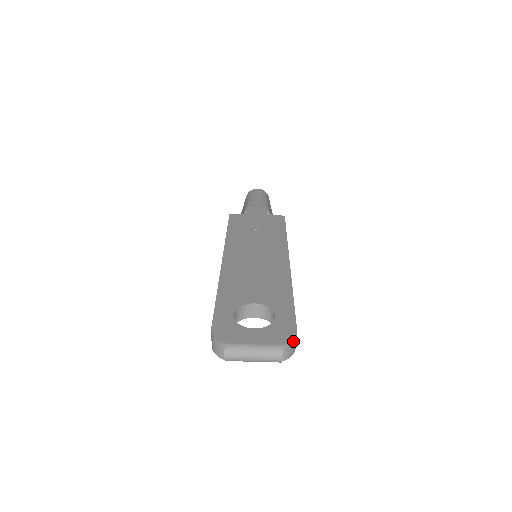
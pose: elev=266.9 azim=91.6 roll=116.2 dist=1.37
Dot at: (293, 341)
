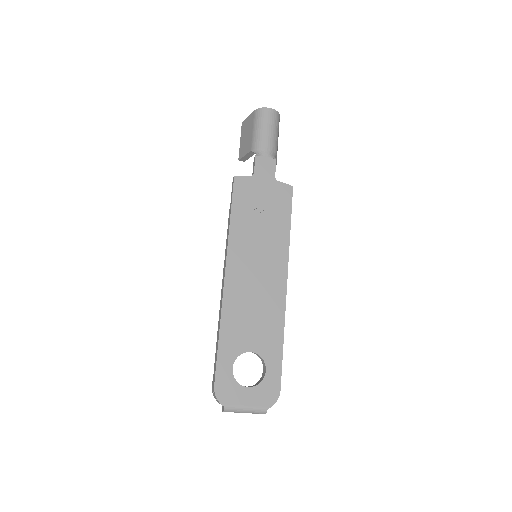
Dot at: (276, 401)
